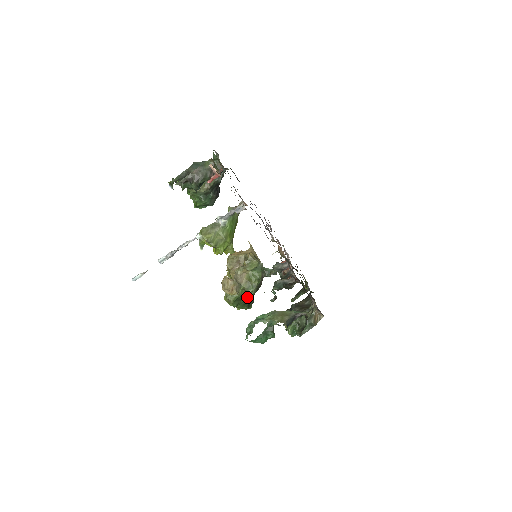
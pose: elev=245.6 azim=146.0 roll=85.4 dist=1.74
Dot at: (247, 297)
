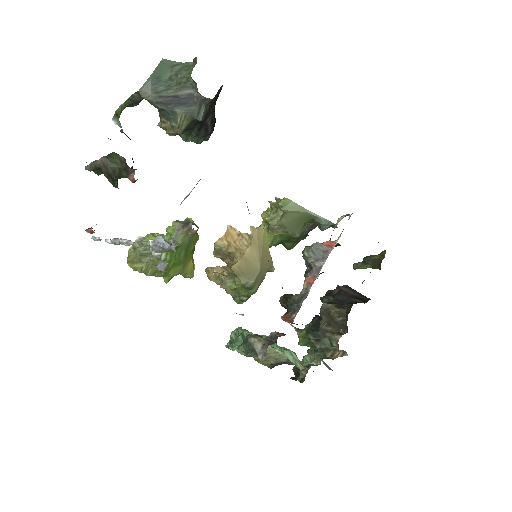
Dot at: (284, 246)
